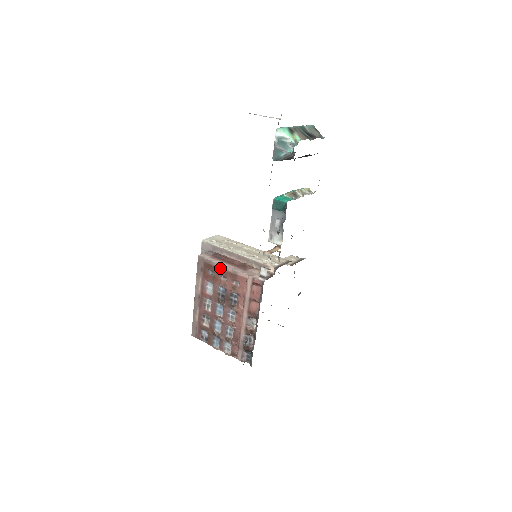
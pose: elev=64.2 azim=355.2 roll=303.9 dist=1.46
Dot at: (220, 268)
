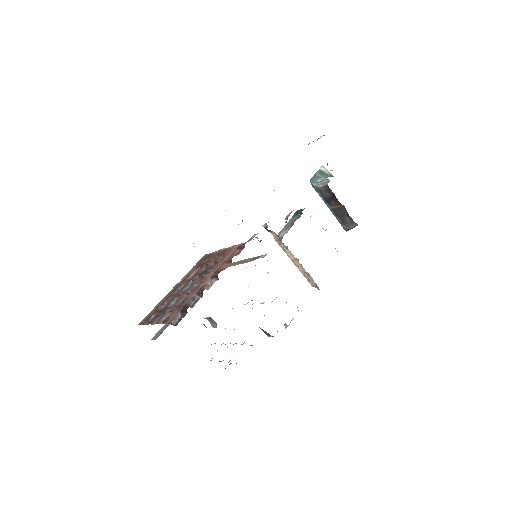
Dot at: (217, 253)
